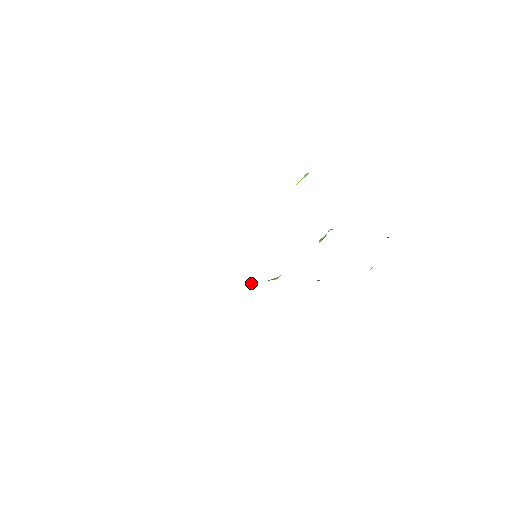
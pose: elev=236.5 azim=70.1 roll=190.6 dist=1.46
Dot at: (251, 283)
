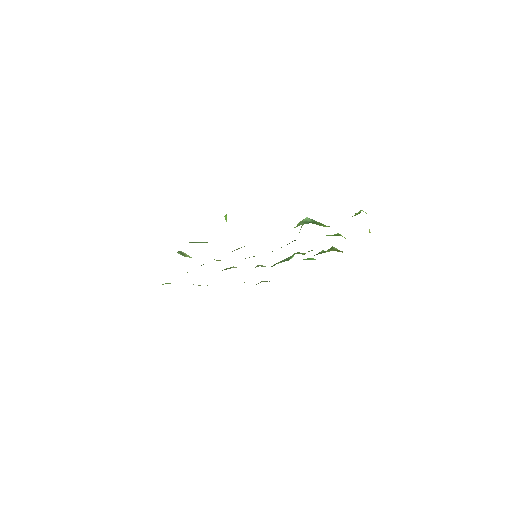
Dot at: occluded
